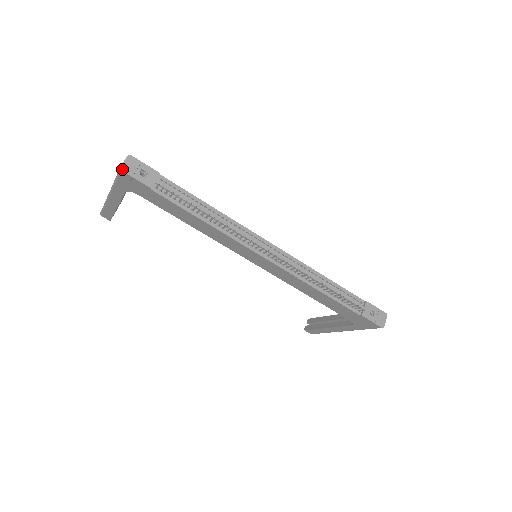
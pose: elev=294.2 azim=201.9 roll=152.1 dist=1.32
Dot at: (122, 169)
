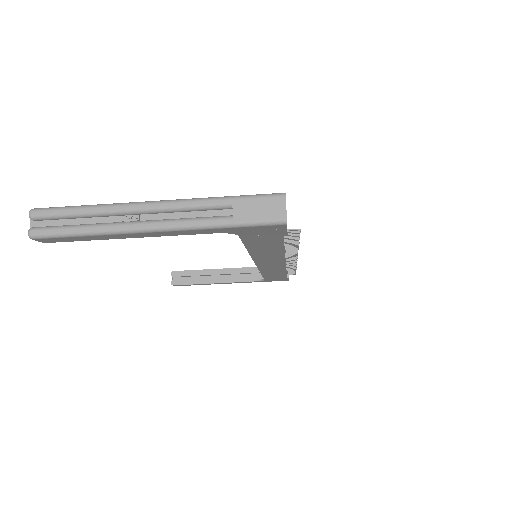
Dot at: occluded
